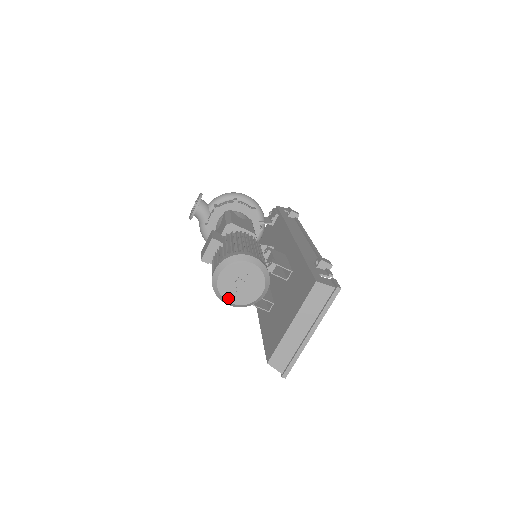
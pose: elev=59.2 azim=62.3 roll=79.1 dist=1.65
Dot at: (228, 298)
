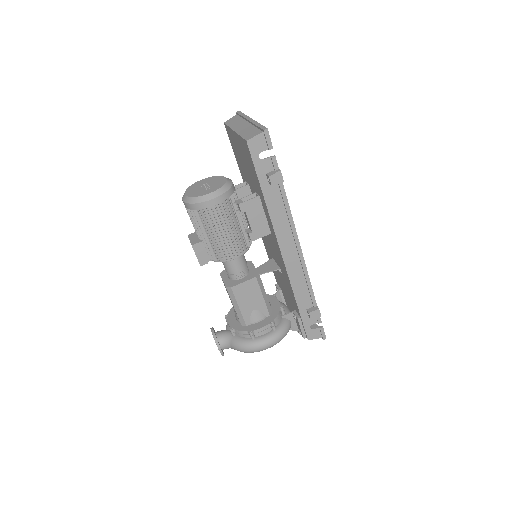
Dot at: (205, 194)
